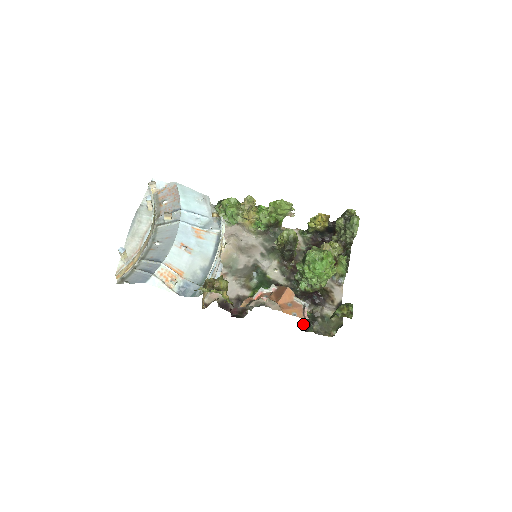
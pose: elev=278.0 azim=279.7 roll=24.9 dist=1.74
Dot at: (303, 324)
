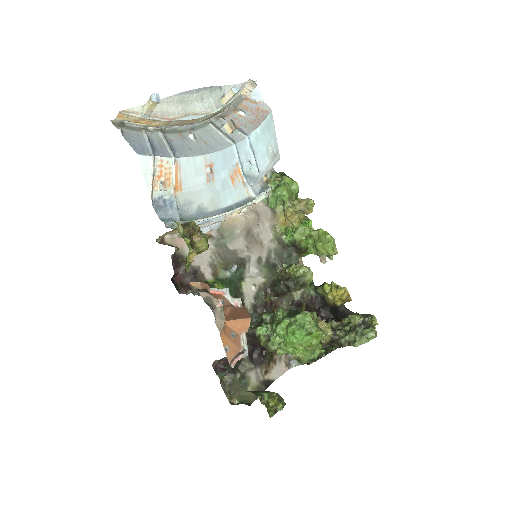
Dot at: (221, 362)
